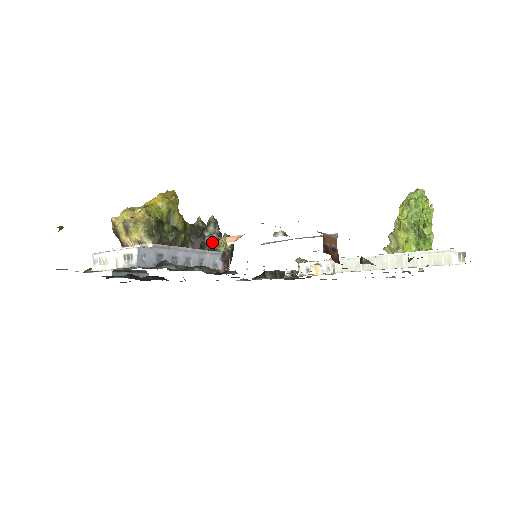
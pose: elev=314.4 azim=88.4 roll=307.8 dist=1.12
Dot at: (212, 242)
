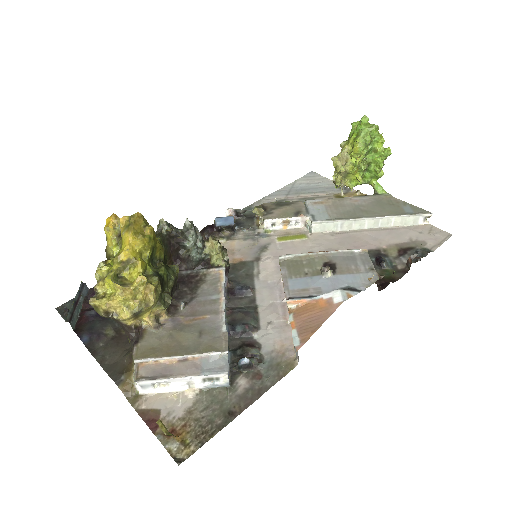
Dot at: (200, 253)
